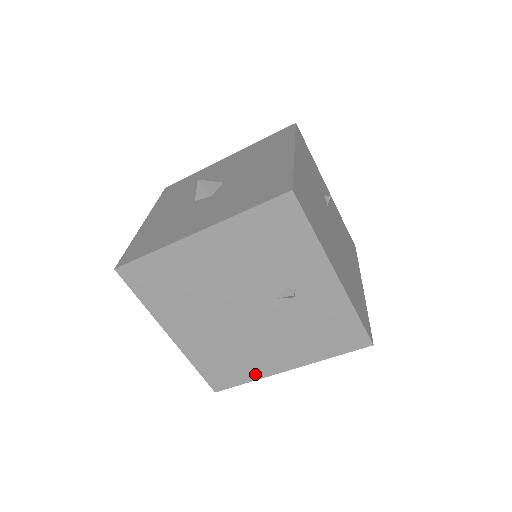
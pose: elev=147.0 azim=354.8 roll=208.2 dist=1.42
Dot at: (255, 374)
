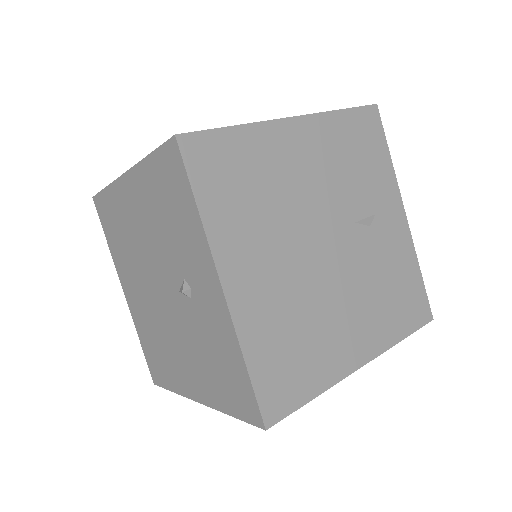
Dot at: (175, 385)
